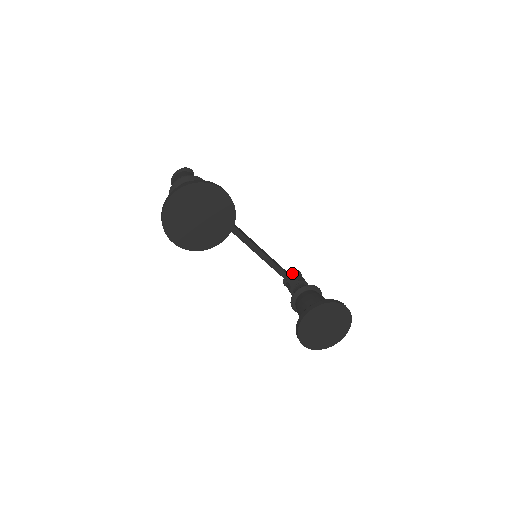
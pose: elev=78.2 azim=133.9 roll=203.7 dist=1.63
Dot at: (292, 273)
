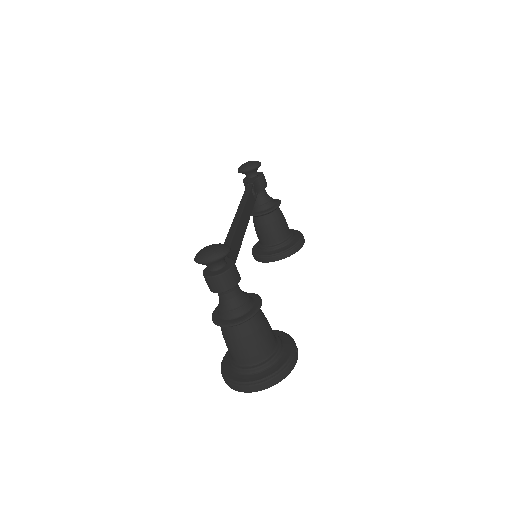
Dot at: (254, 170)
